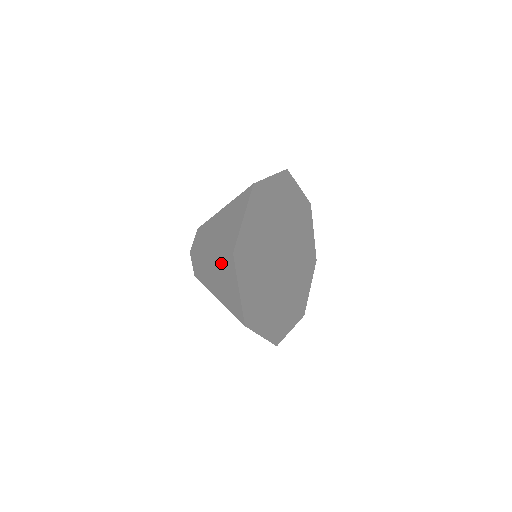
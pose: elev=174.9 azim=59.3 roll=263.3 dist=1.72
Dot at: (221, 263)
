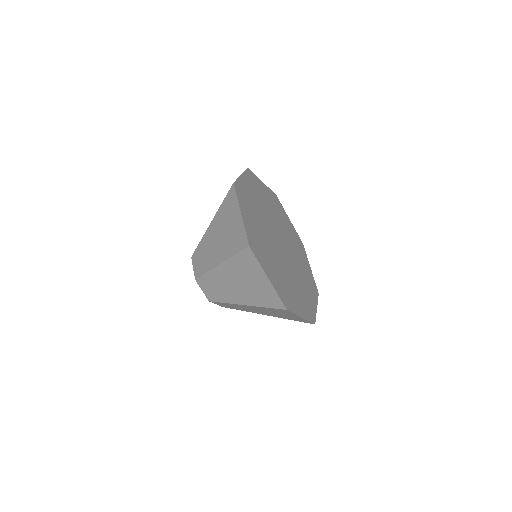
Dot at: occluded
